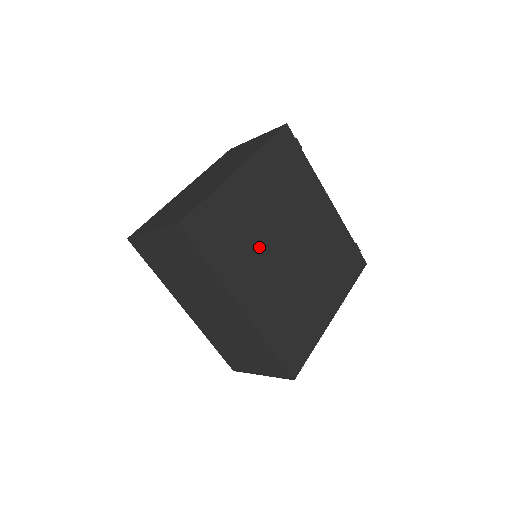
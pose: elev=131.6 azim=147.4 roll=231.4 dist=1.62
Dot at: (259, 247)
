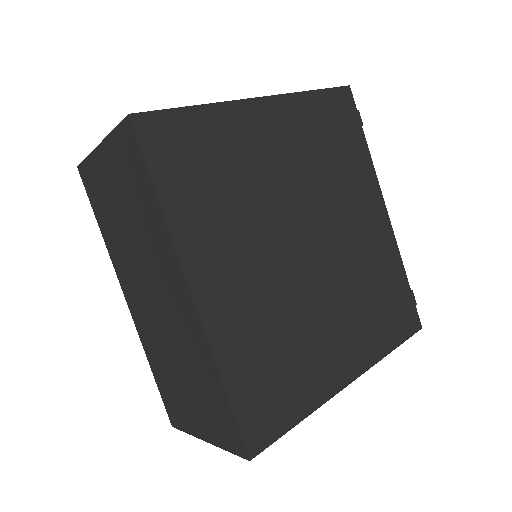
Dot at: (255, 218)
